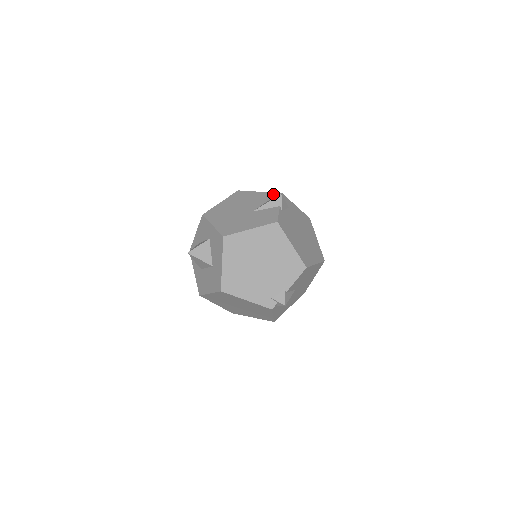
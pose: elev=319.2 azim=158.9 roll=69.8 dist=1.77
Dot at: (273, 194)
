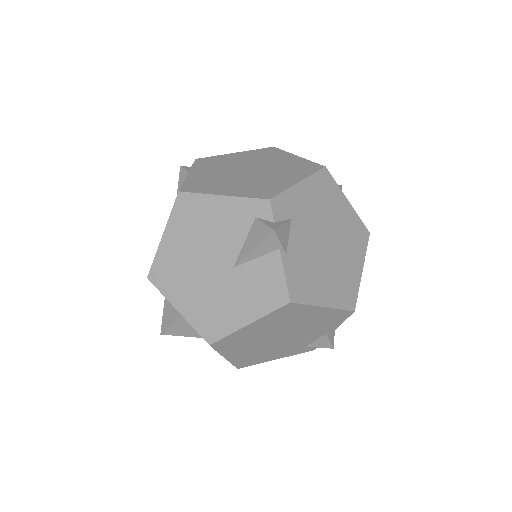
Dot at: (252, 205)
